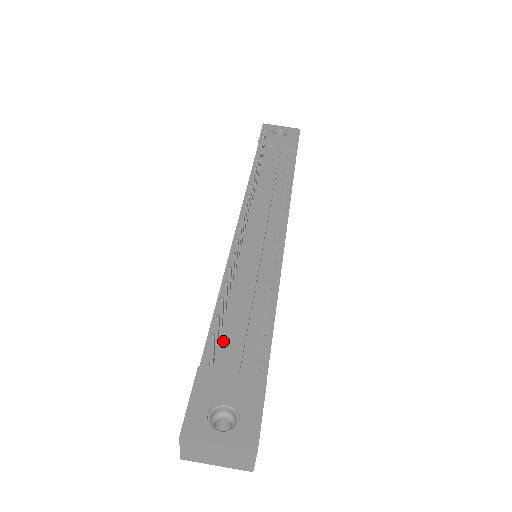
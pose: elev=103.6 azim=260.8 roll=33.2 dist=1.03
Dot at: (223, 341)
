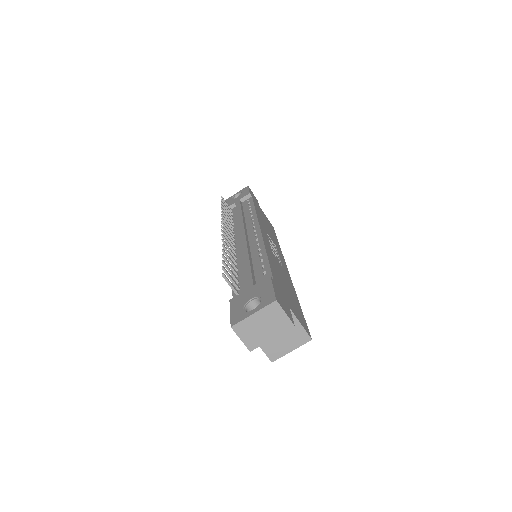
Dot at: (242, 286)
